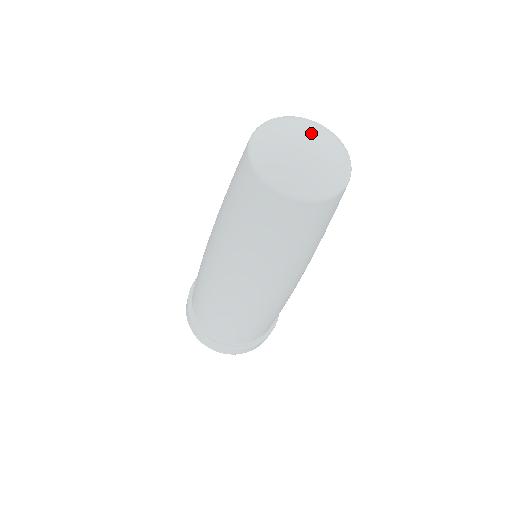
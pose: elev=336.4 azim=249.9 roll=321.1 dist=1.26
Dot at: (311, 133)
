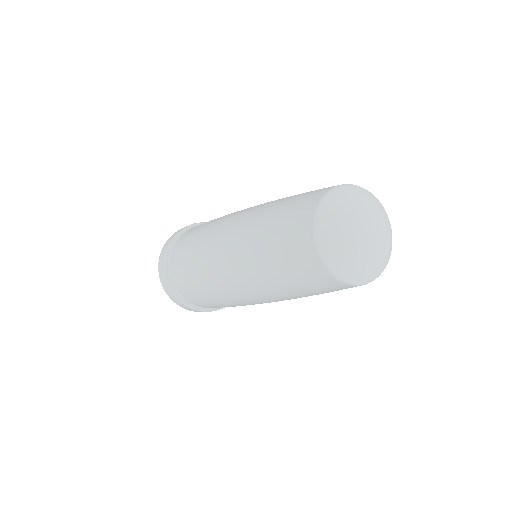
Dot at: (369, 220)
